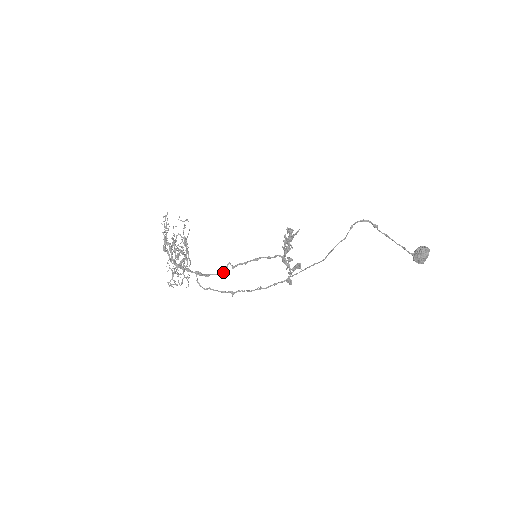
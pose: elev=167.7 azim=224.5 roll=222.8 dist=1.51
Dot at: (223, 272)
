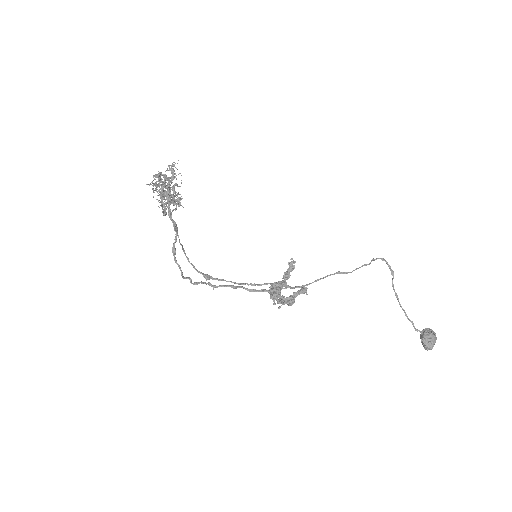
Dot at: (183, 276)
